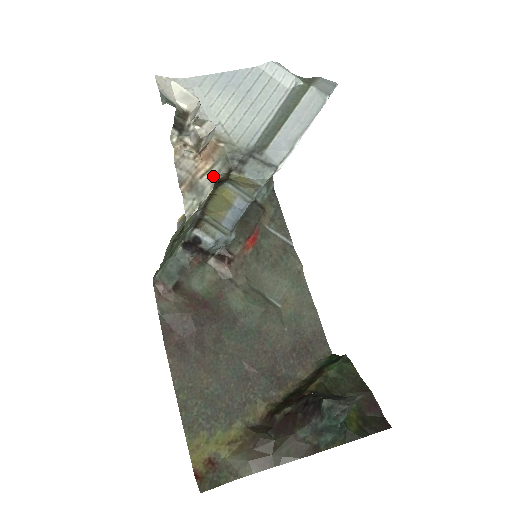
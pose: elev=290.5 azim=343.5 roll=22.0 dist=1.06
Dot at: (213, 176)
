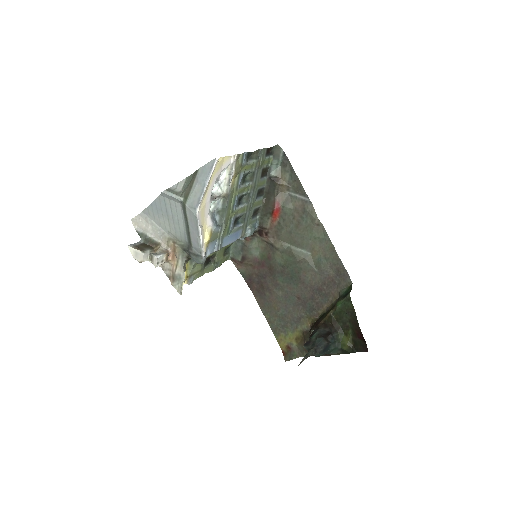
Dot at: (181, 266)
